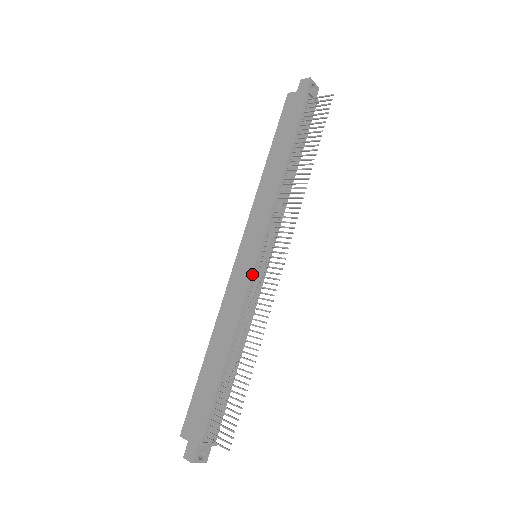
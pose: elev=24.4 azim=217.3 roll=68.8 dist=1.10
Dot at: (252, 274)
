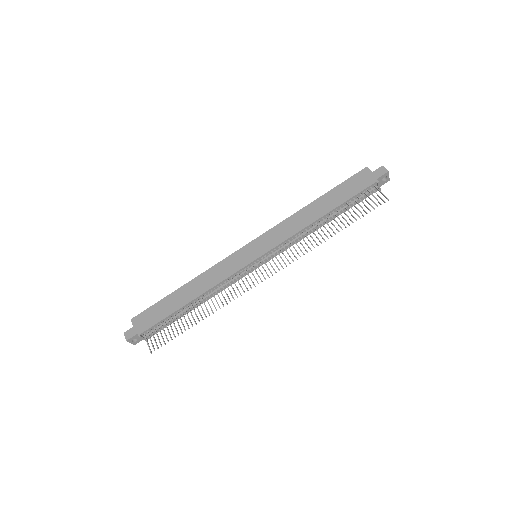
Dot at: (244, 267)
